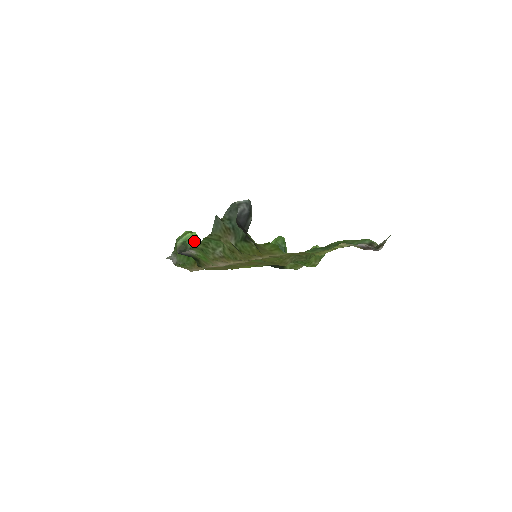
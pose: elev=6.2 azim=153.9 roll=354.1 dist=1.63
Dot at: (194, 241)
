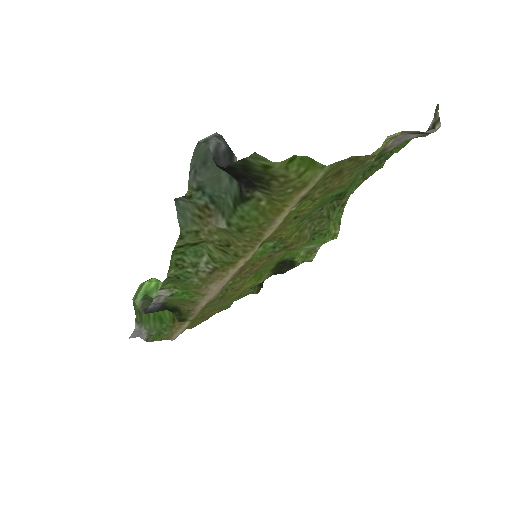
Dot at: (158, 290)
